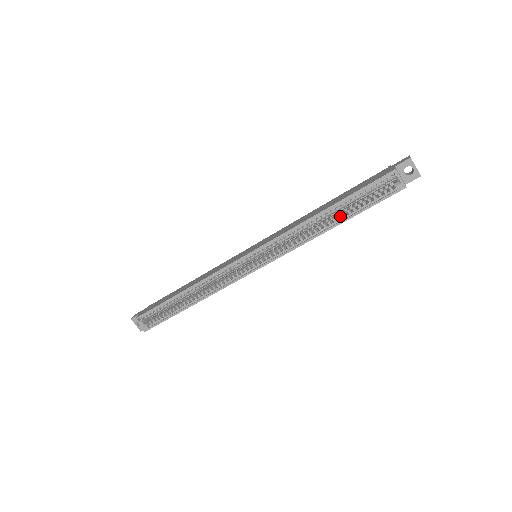
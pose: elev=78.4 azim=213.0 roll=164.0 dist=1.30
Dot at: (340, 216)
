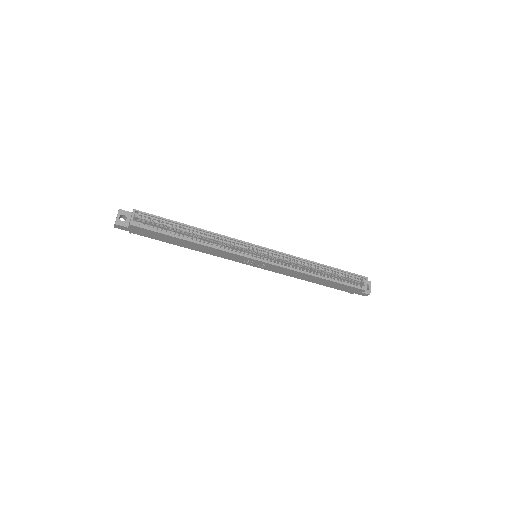
Dot at: (325, 276)
